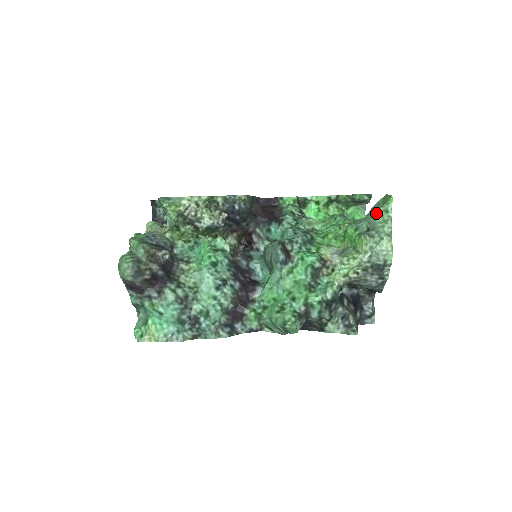
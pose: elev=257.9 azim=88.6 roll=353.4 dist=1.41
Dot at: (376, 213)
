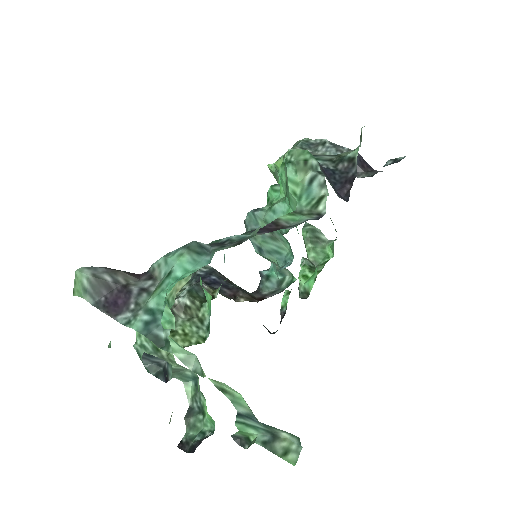
Dot at: (276, 174)
